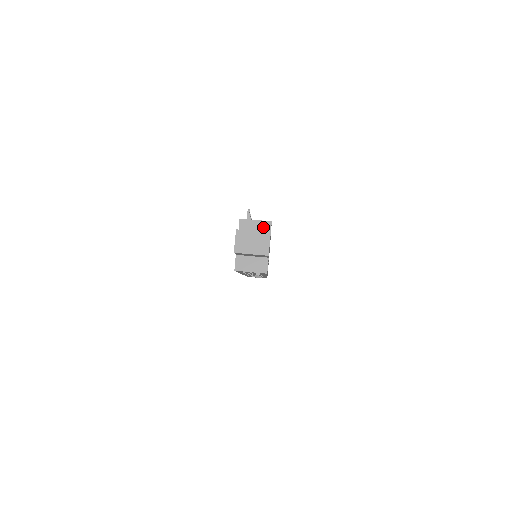
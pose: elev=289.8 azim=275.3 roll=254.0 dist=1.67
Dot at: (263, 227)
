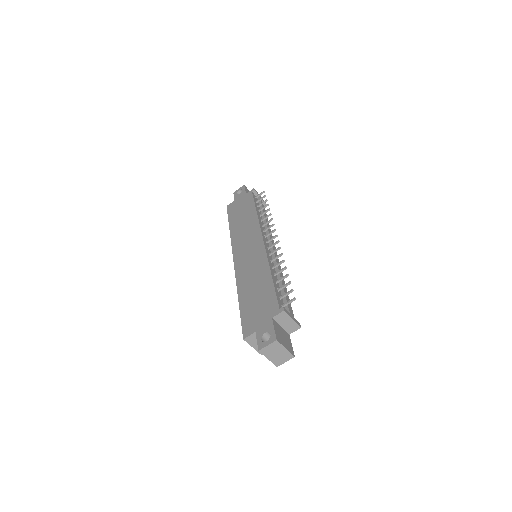
Dot at: (292, 327)
